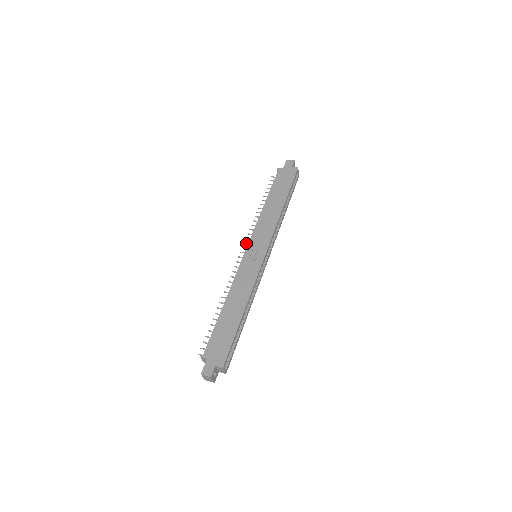
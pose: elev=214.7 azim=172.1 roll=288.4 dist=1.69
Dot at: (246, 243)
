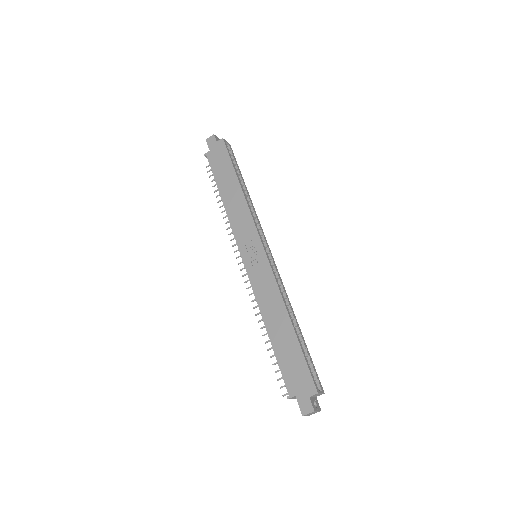
Dot at: (236, 251)
